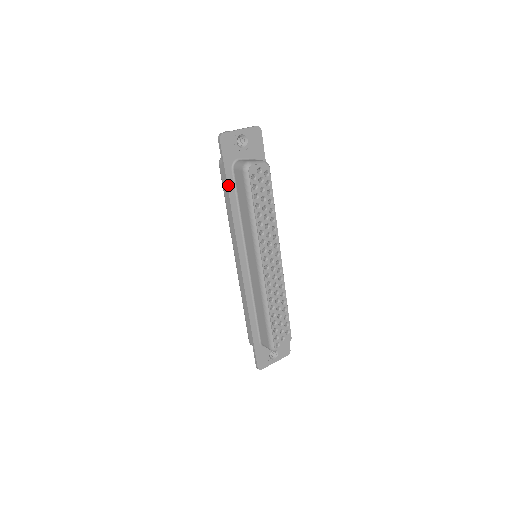
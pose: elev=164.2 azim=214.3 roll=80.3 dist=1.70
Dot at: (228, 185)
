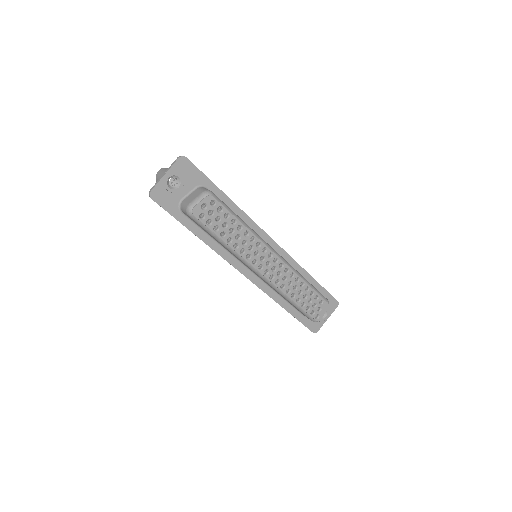
Dot at: (187, 227)
